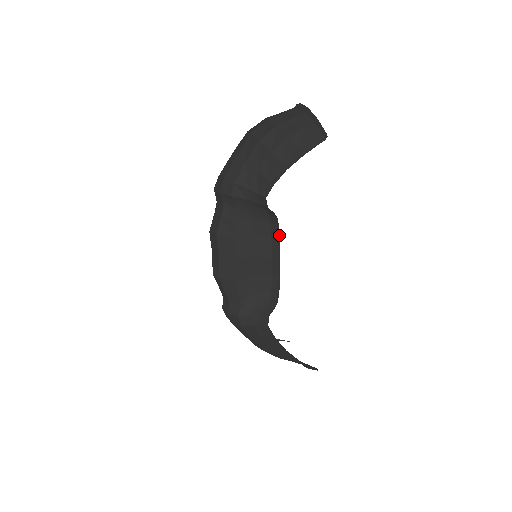
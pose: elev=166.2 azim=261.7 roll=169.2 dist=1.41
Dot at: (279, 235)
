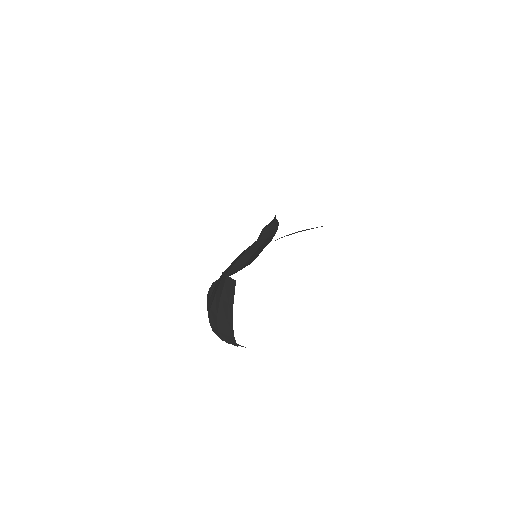
Dot at: occluded
